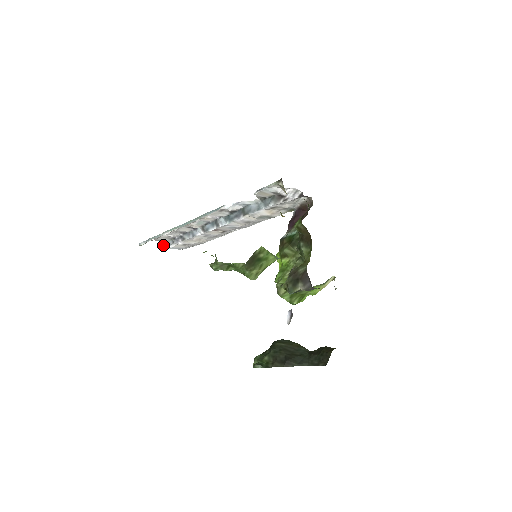
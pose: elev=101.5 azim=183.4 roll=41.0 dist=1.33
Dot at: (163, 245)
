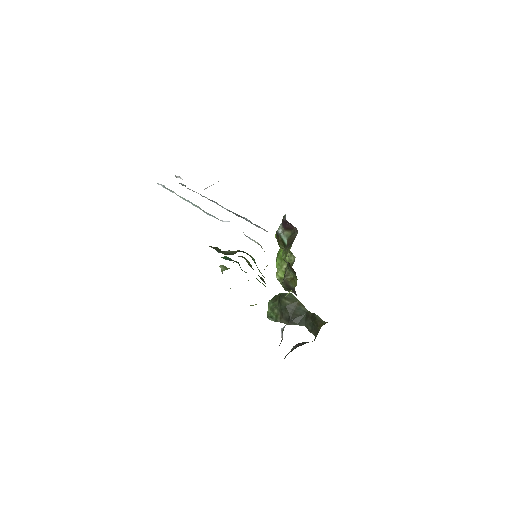
Dot at: (178, 177)
